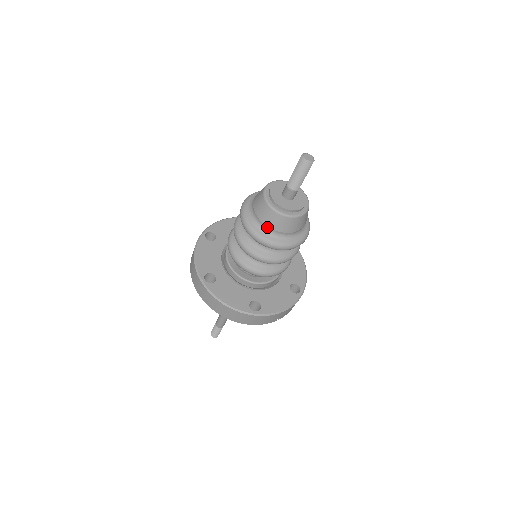
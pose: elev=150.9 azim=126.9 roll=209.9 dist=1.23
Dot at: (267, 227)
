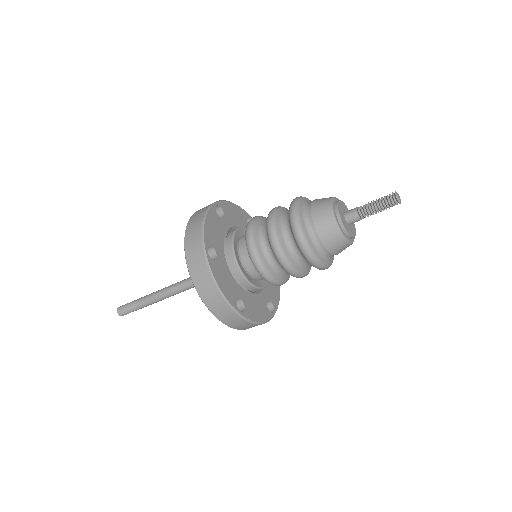
Dot at: (332, 255)
